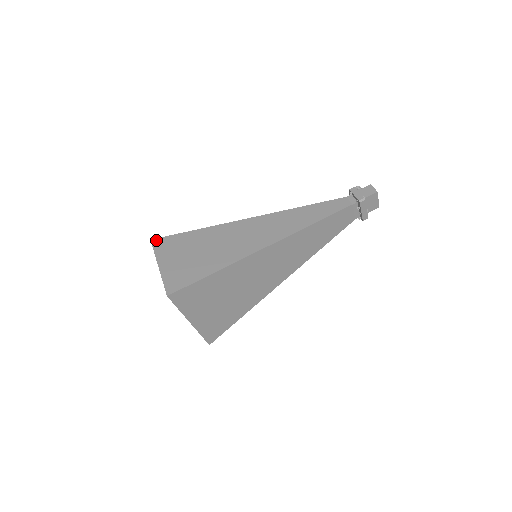
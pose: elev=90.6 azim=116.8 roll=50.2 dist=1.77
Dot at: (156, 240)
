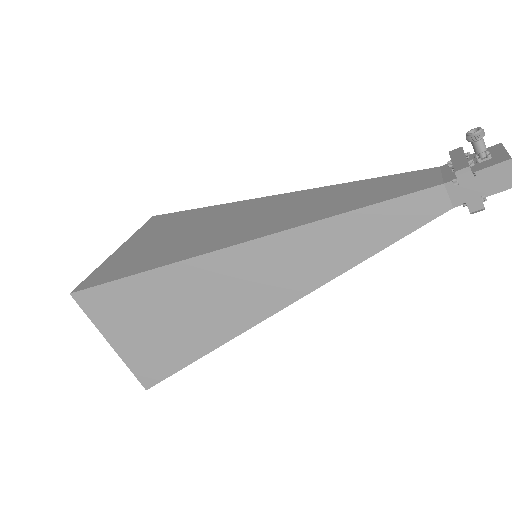
Dot at: (80, 295)
